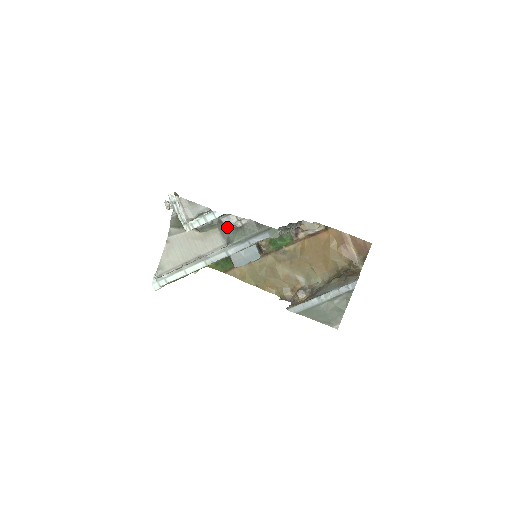
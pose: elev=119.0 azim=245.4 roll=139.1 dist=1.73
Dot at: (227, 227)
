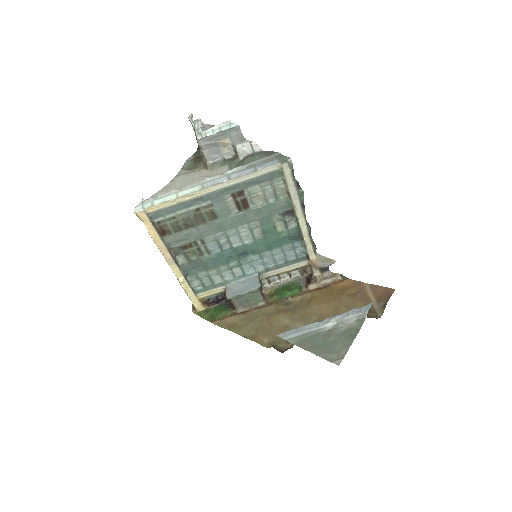
Dot at: (237, 161)
